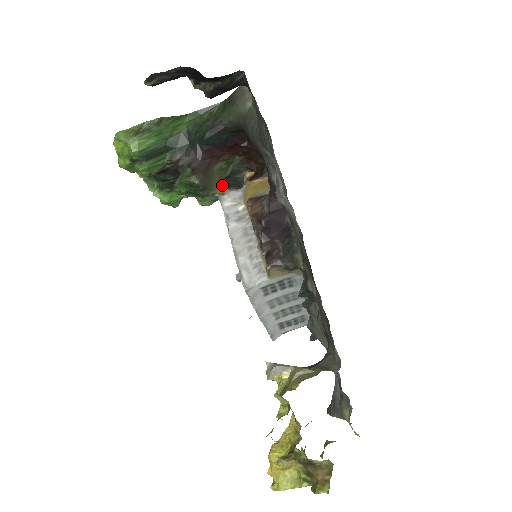
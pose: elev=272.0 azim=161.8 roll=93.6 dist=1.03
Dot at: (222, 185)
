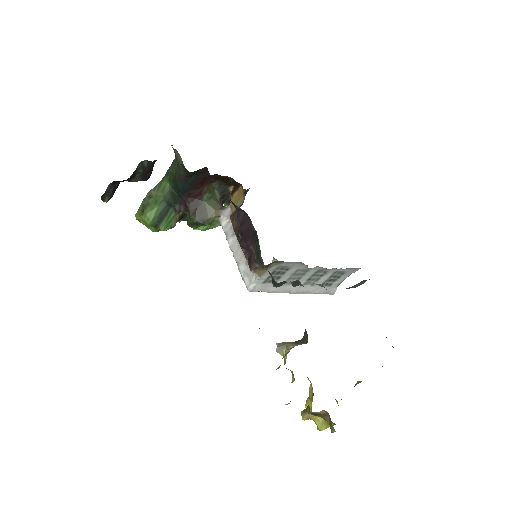
Dot at: (216, 209)
